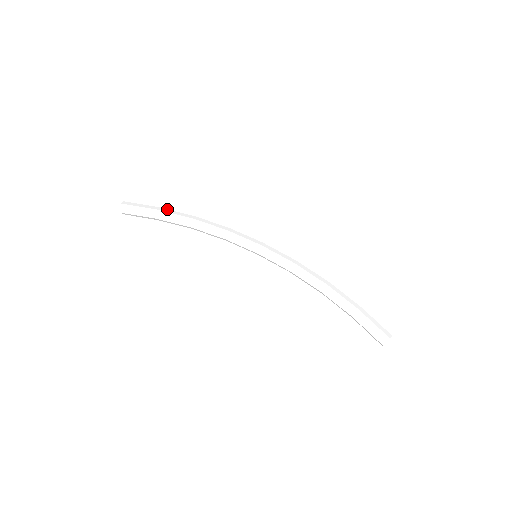
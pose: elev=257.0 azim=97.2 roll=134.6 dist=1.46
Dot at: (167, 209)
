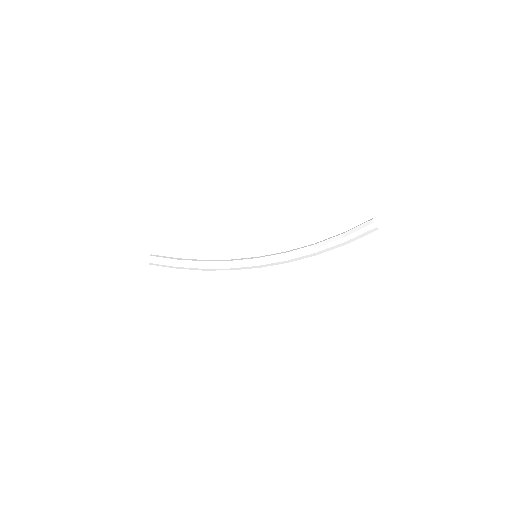
Dot at: occluded
